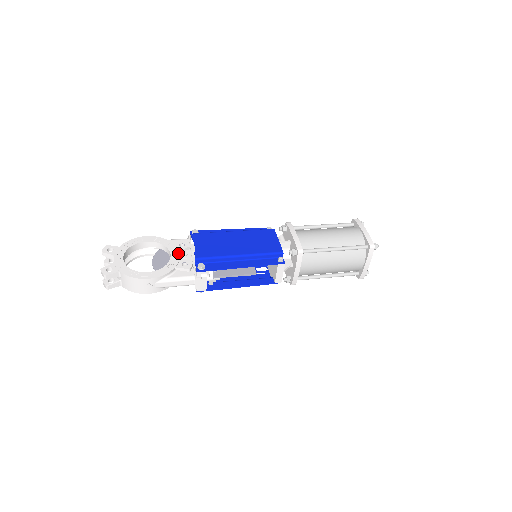
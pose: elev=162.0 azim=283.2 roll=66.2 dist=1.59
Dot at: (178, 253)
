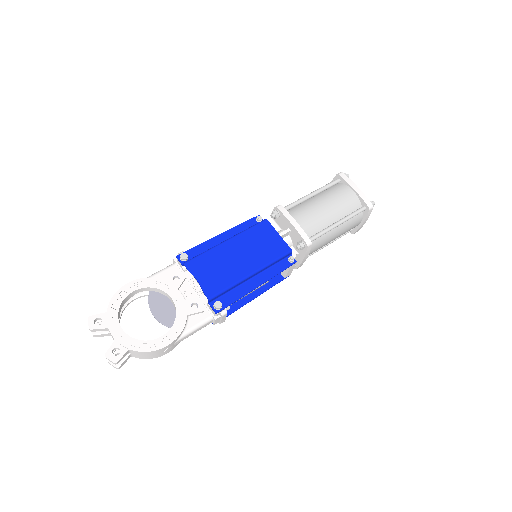
Dot at: (179, 293)
